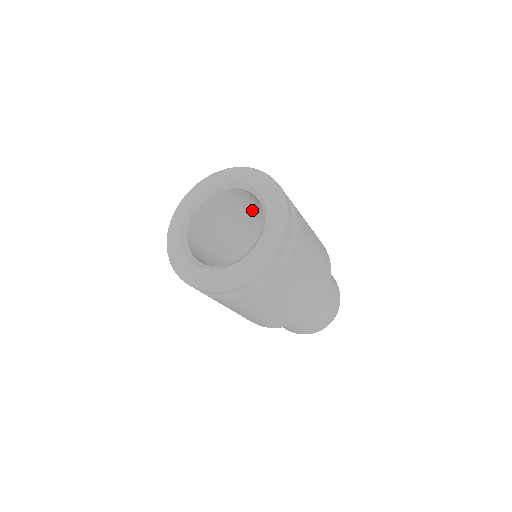
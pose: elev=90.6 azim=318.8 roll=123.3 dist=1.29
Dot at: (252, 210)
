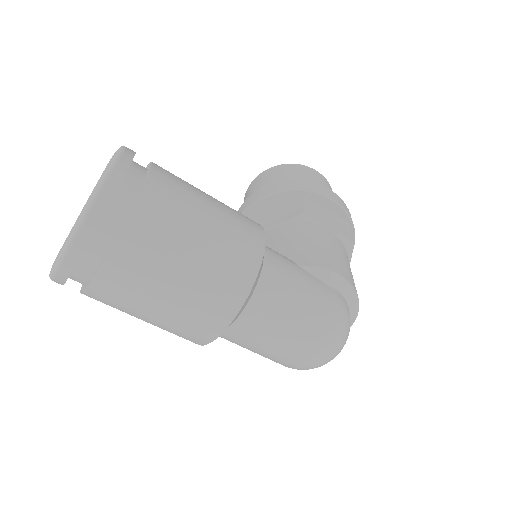
Dot at: occluded
